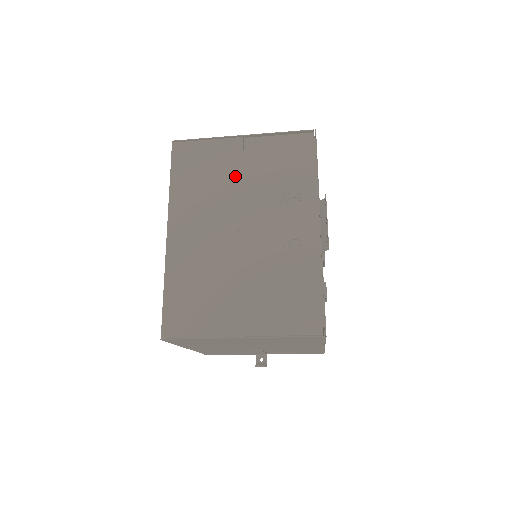
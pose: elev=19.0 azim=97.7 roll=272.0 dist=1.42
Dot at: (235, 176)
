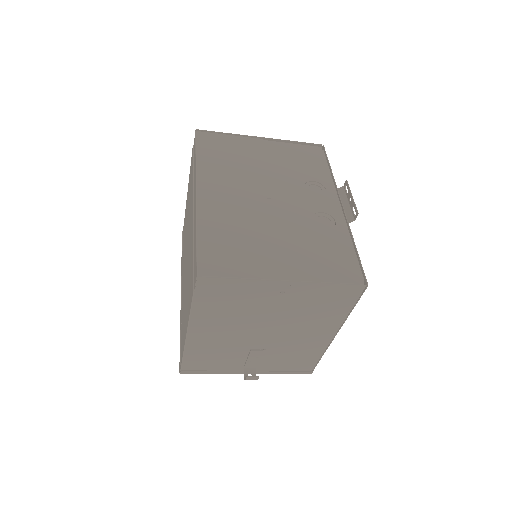
Dot at: (259, 162)
